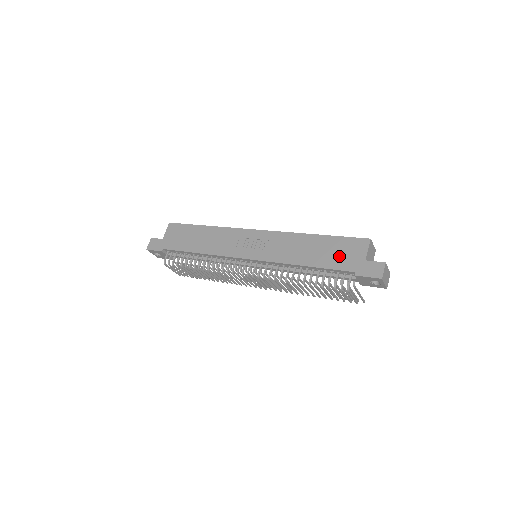
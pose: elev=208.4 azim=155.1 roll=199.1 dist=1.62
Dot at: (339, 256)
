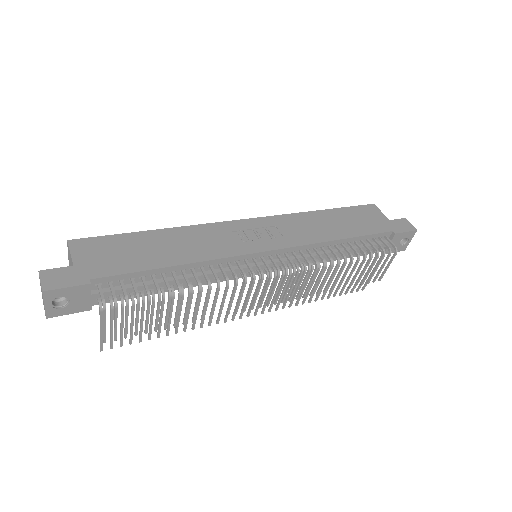
Dot at: (365, 222)
